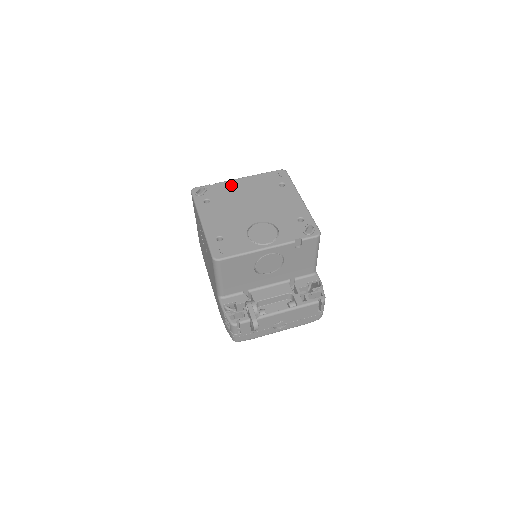
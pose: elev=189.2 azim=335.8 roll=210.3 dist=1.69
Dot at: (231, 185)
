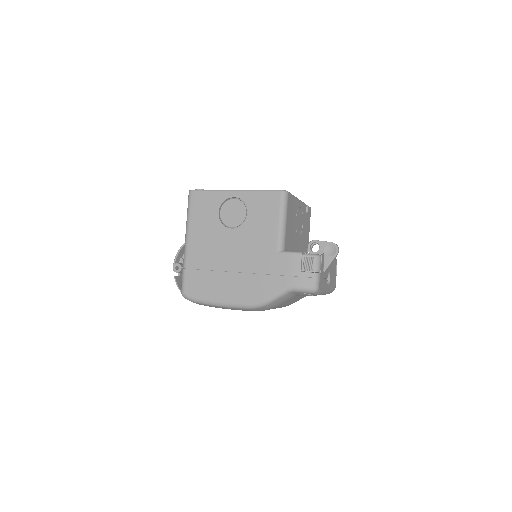
Dot at: occluded
